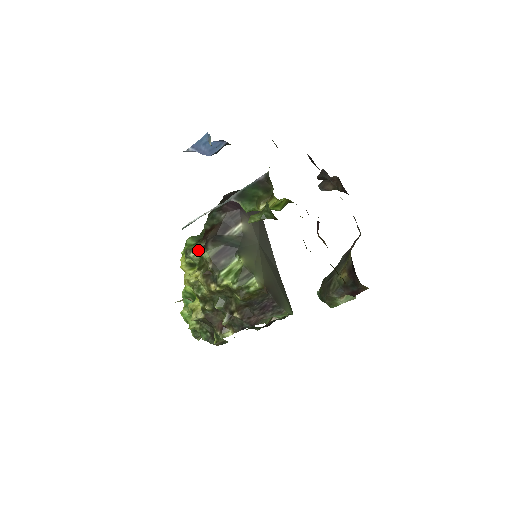
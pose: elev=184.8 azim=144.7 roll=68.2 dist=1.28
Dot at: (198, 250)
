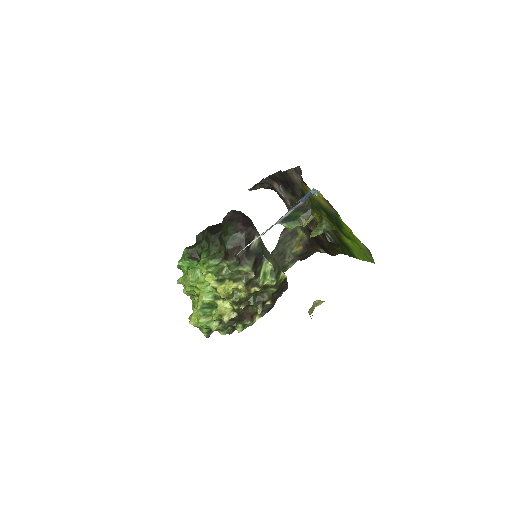
Dot at: (236, 267)
